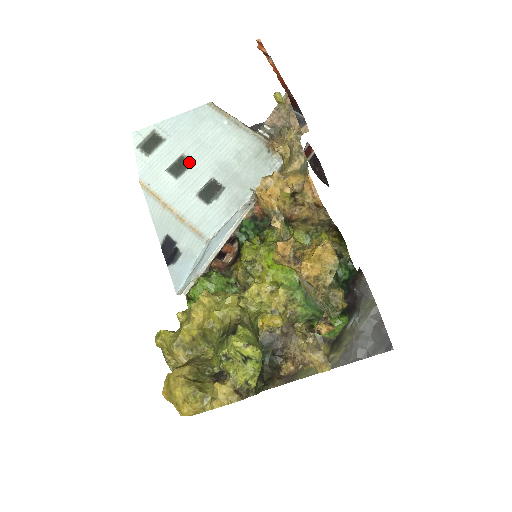
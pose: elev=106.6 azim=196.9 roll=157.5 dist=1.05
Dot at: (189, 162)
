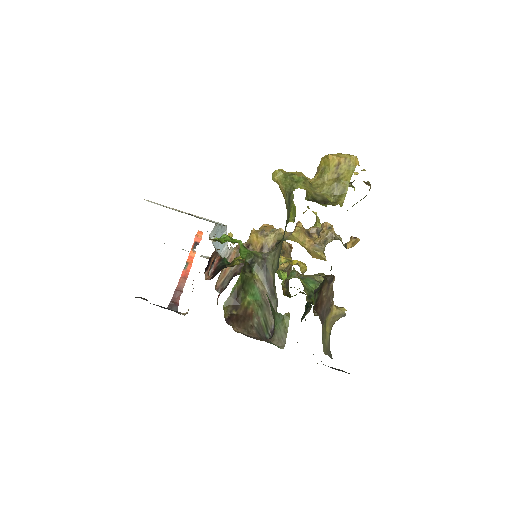
Dot at: occluded
